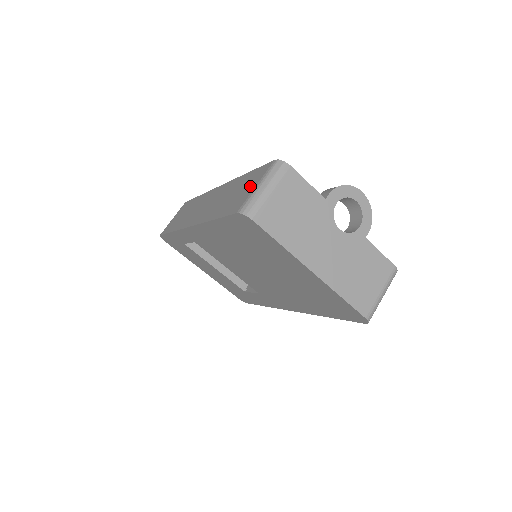
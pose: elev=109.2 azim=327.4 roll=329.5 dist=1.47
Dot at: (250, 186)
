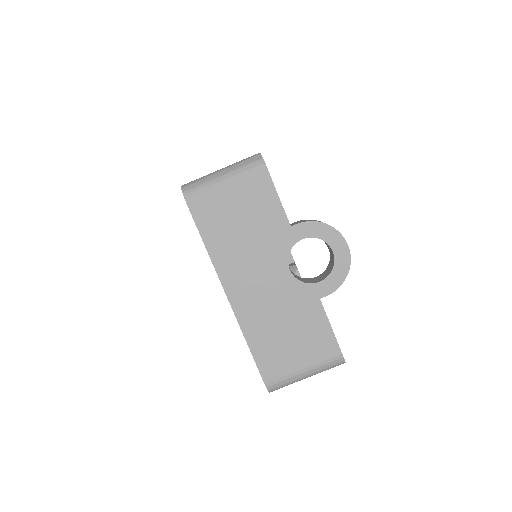
Dot at: occluded
